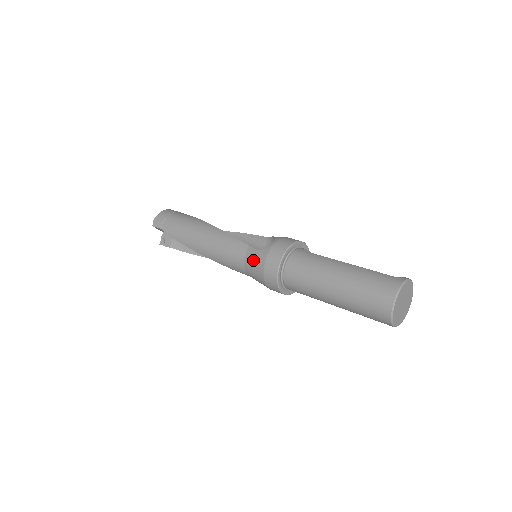
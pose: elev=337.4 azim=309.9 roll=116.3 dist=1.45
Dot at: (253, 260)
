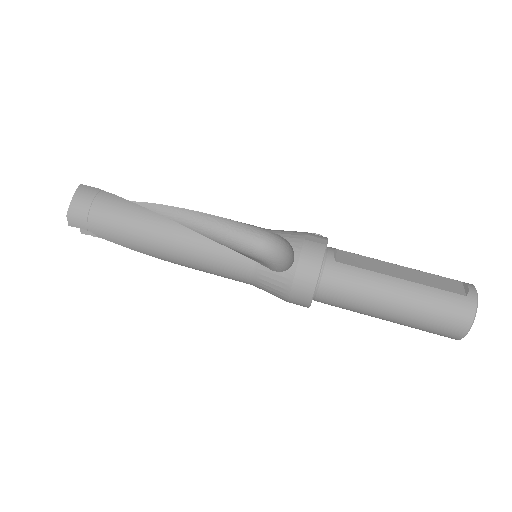
Dot at: (269, 283)
